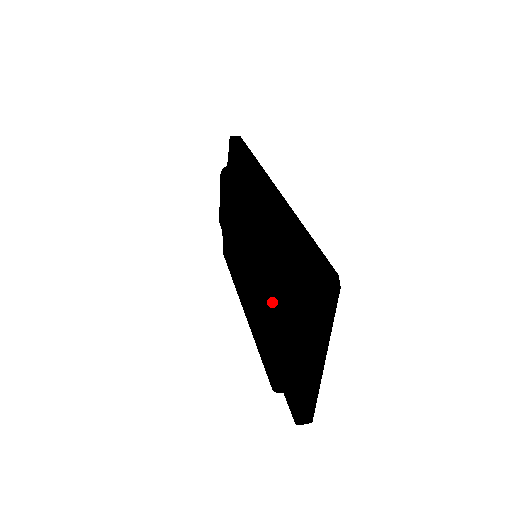
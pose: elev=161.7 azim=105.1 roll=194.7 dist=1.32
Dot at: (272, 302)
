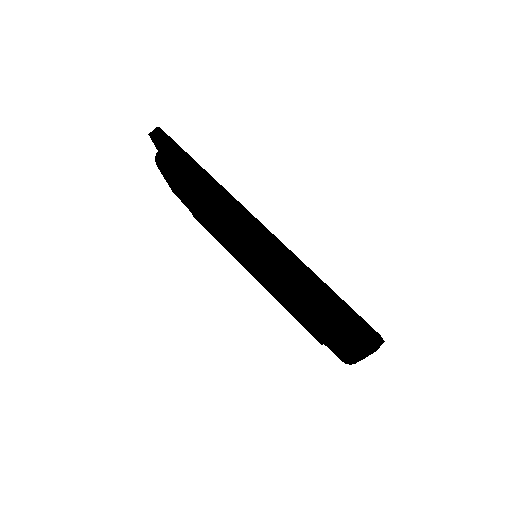
Dot at: (310, 321)
